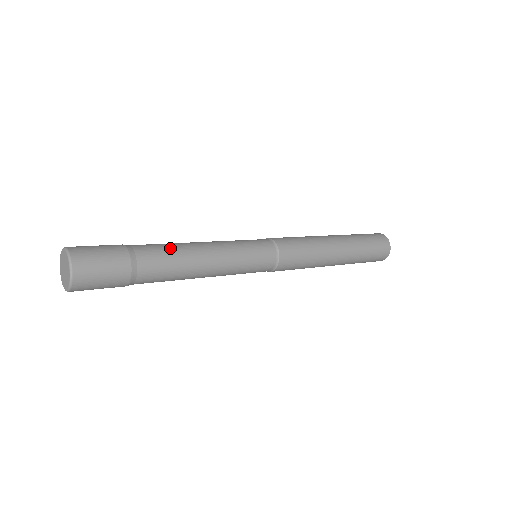
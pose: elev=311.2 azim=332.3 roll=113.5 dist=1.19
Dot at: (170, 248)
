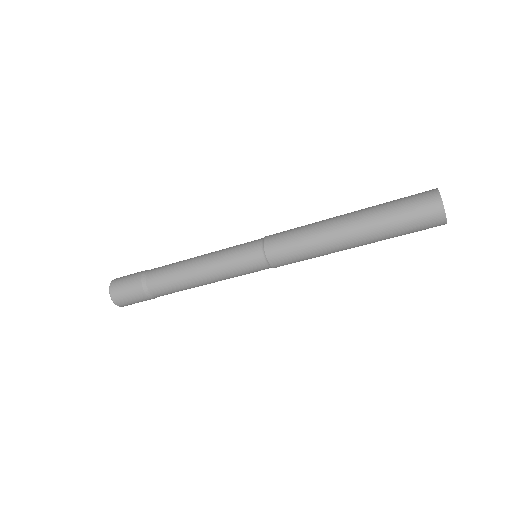
Dot at: (171, 266)
